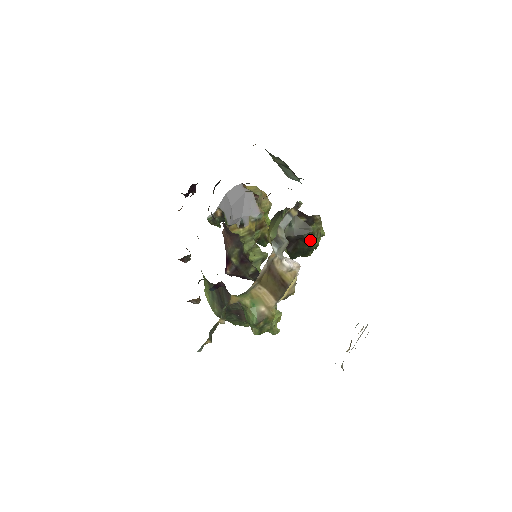
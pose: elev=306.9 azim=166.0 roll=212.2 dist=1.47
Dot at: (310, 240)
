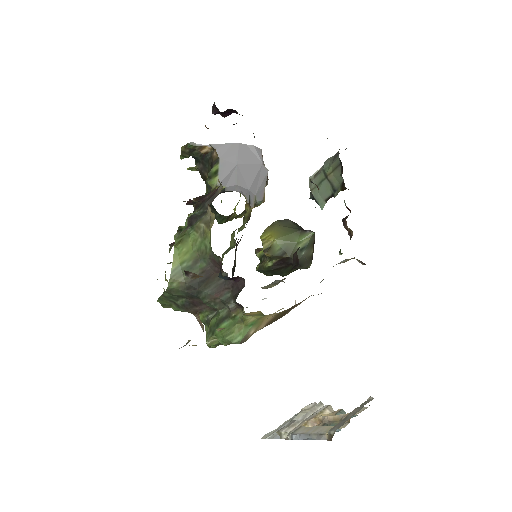
Dot at: (294, 270)
